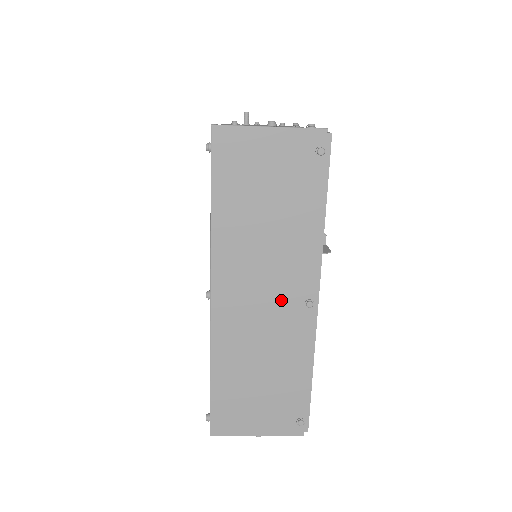
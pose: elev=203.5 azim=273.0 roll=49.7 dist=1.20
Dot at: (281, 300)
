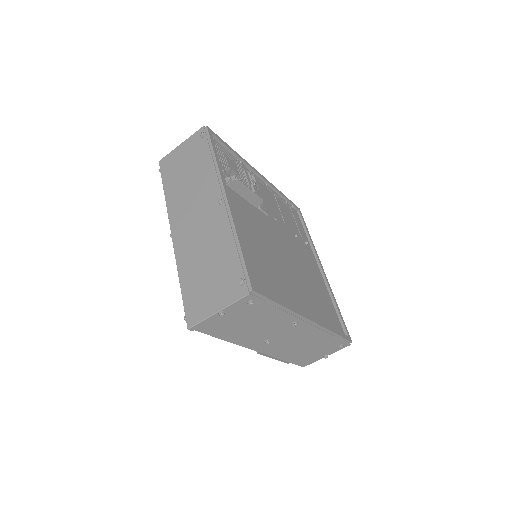
Dot at: (206, 211)
